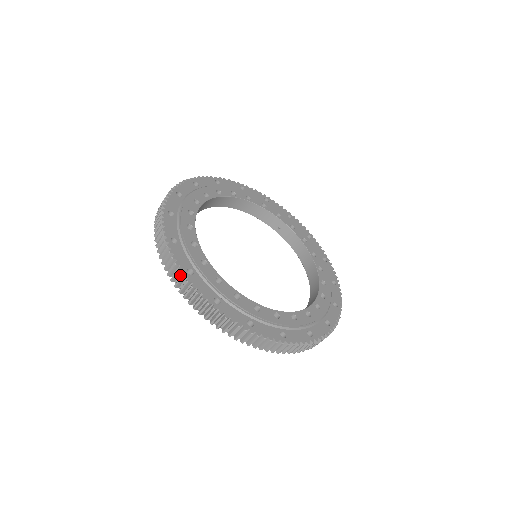
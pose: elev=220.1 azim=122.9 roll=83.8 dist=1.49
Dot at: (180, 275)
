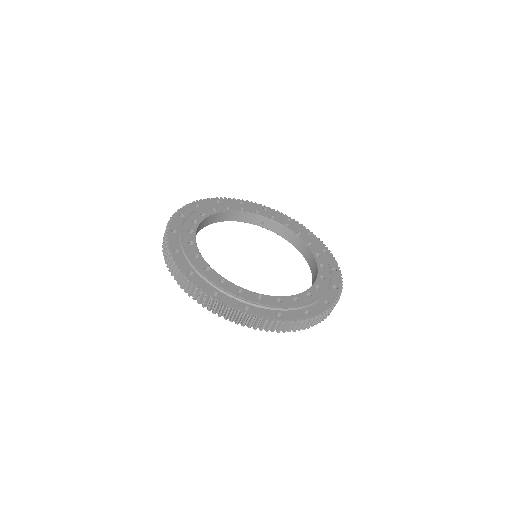
Dot at: (209, 300)
